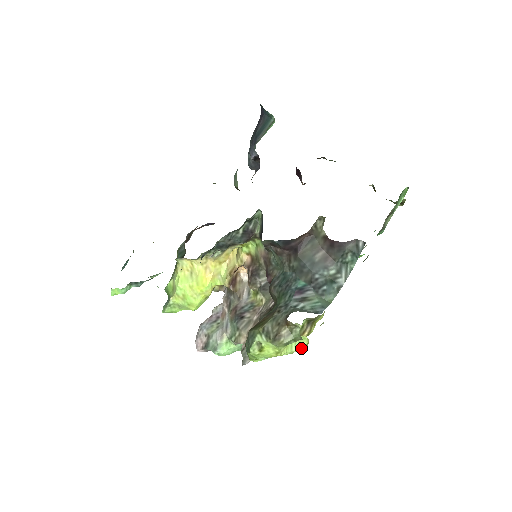
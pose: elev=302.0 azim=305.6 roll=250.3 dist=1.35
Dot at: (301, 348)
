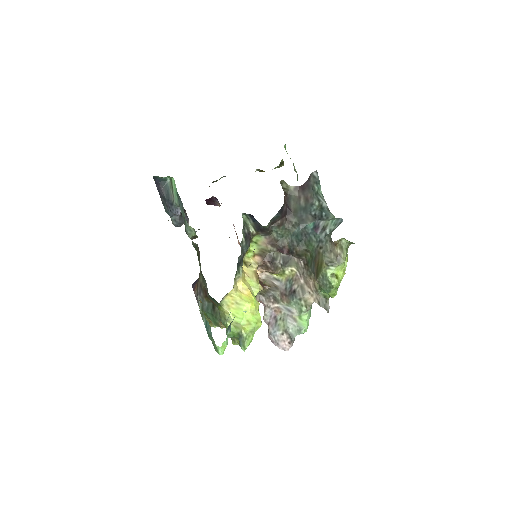
Dot at: (347, 260)
